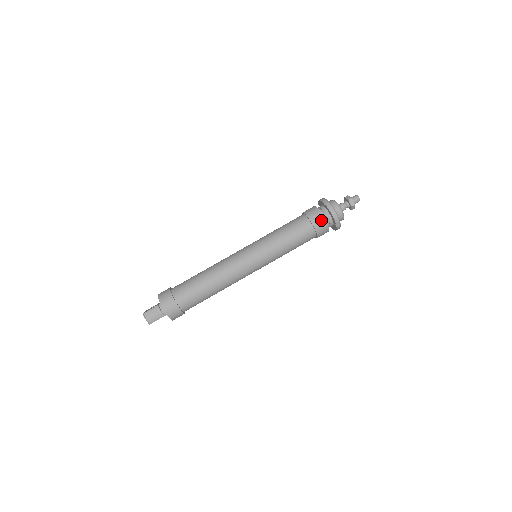
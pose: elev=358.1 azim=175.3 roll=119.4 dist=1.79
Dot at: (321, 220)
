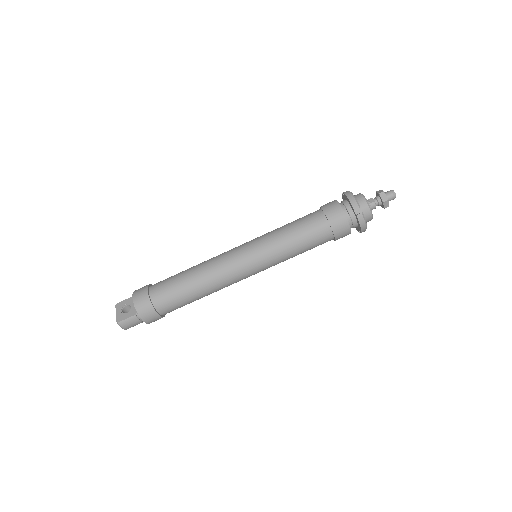
Dot at: (346, 231)
